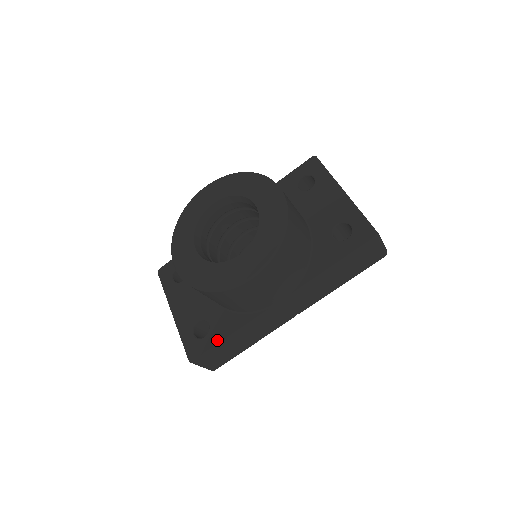
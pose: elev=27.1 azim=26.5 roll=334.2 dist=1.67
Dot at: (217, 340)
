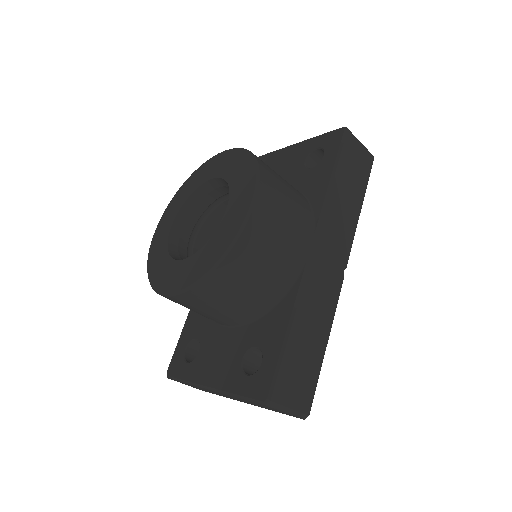
Dot at: (278, 347)
